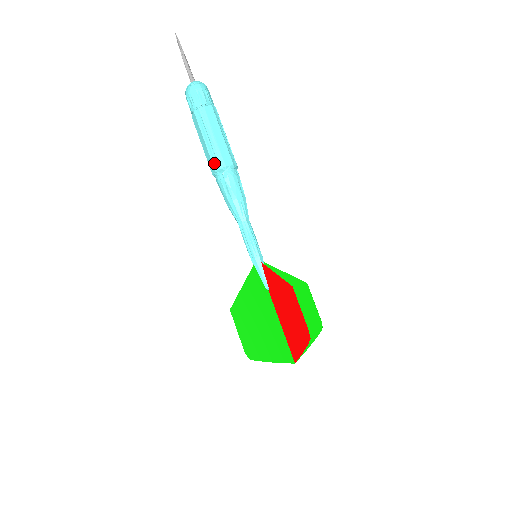
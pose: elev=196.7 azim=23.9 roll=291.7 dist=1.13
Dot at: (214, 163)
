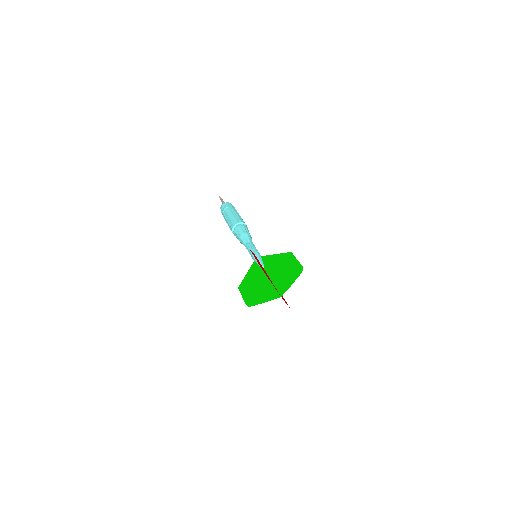
Dot at: (231, 229)
